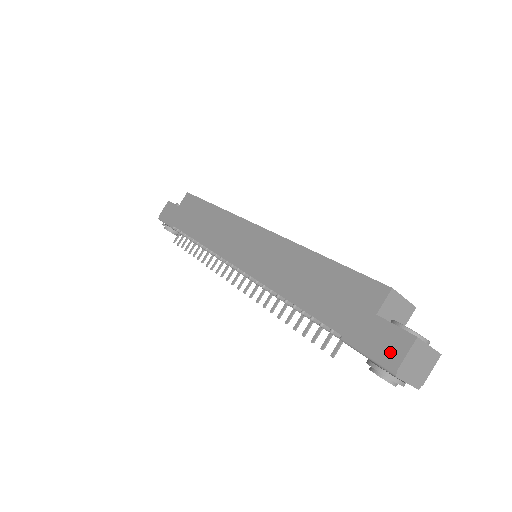
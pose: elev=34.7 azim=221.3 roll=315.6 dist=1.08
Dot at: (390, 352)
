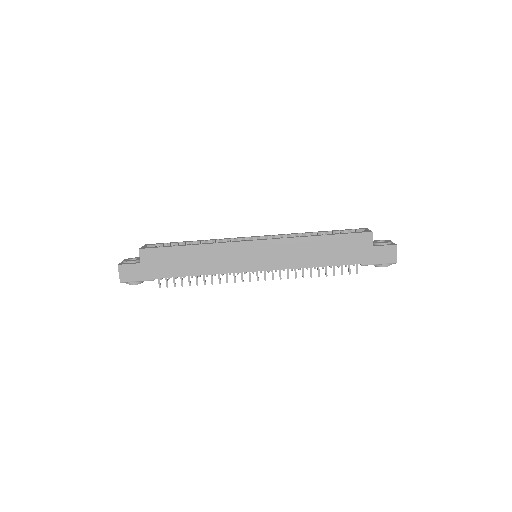
Dot at: (390, 257)
